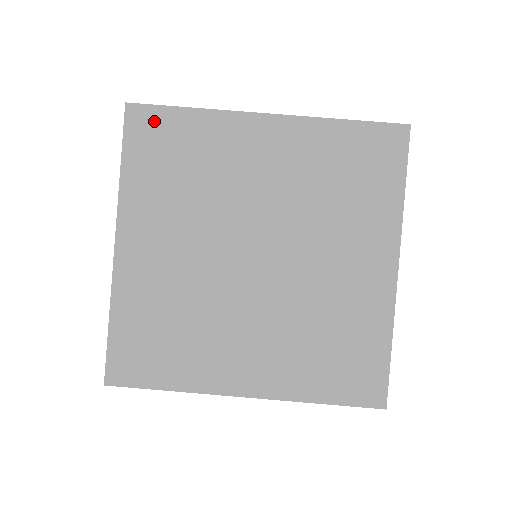
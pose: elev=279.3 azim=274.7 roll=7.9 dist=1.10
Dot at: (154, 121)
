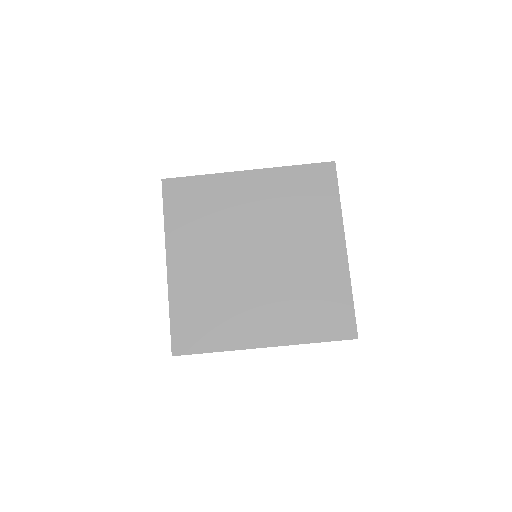
Dot at: (180, 187)
